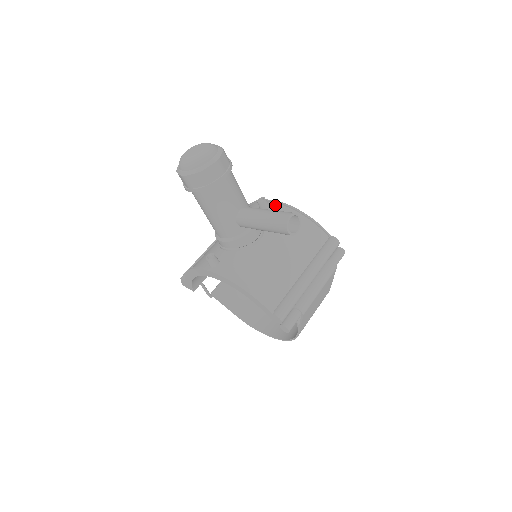
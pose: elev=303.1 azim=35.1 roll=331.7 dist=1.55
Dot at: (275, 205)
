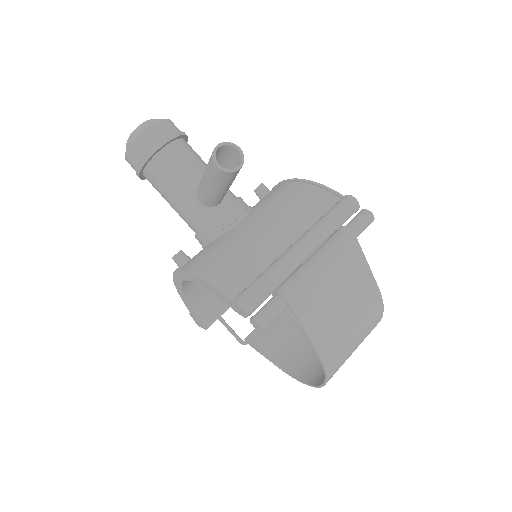
Dot at: (275, 188)
